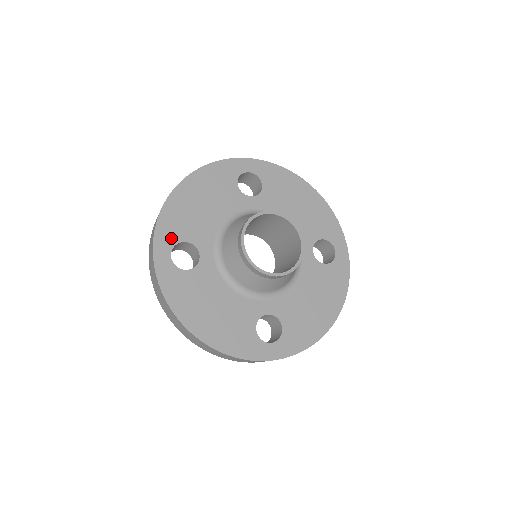
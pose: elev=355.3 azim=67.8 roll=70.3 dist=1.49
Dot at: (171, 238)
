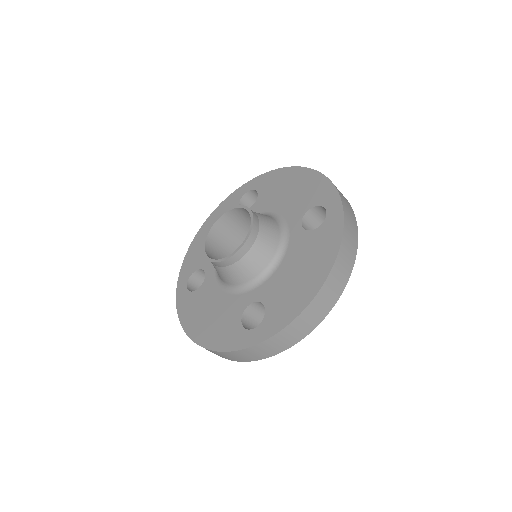
Dot at: (189, 272)
